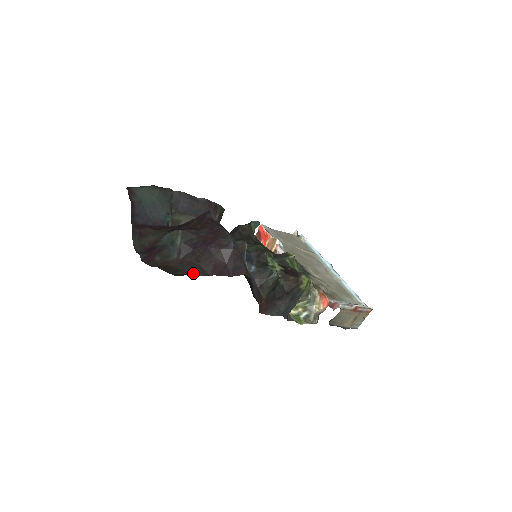
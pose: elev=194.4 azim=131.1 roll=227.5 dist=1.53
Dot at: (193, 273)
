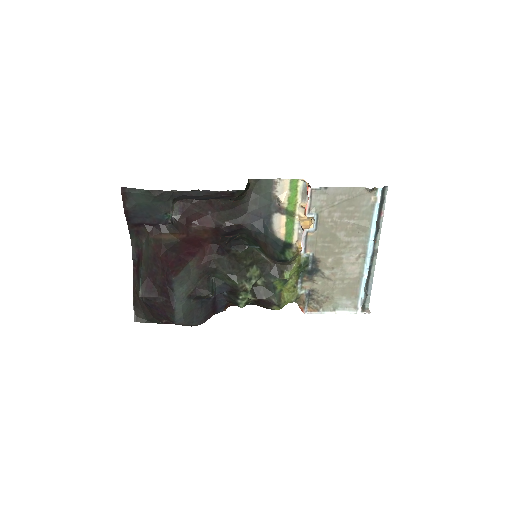
Dot at: (149, 320)
